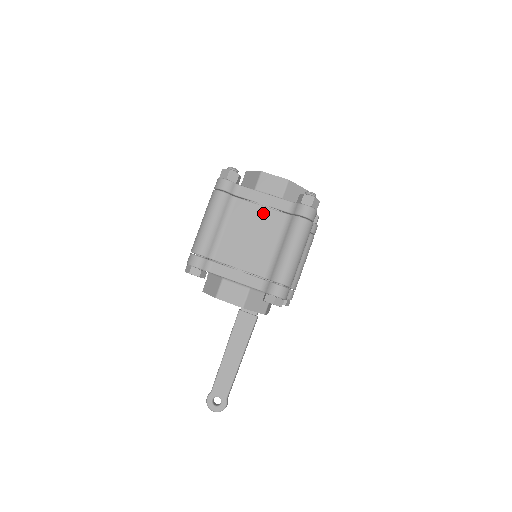
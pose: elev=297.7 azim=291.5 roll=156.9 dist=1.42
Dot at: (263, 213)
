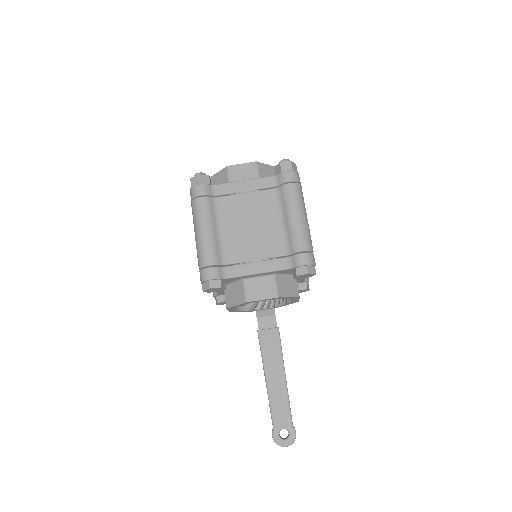
Dot at: (251, 198)
